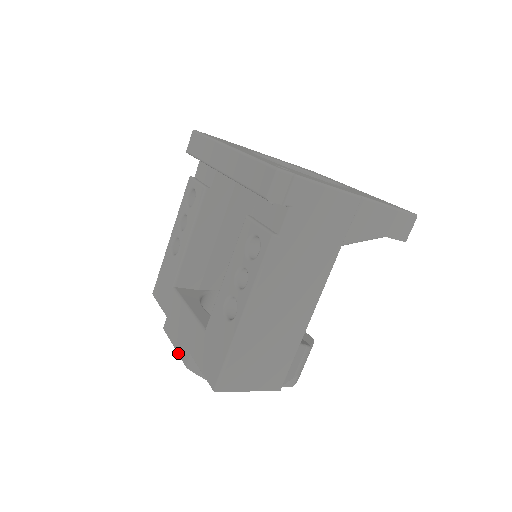
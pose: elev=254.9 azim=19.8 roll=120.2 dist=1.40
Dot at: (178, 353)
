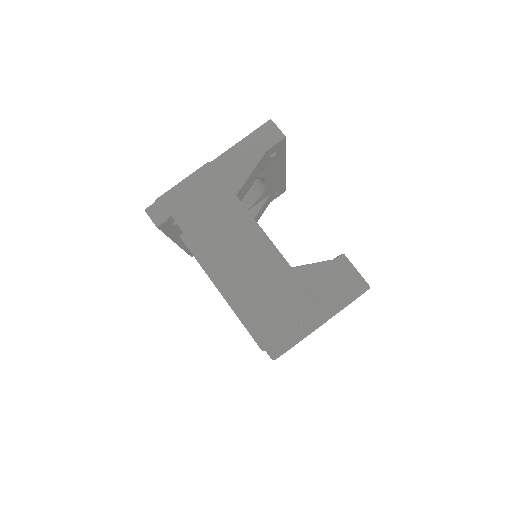
Dot at: occluded
